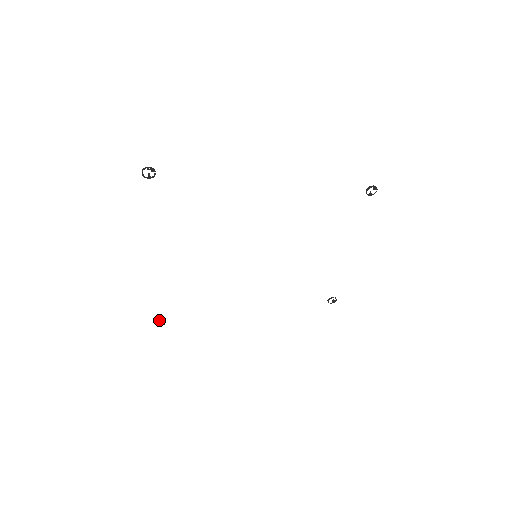
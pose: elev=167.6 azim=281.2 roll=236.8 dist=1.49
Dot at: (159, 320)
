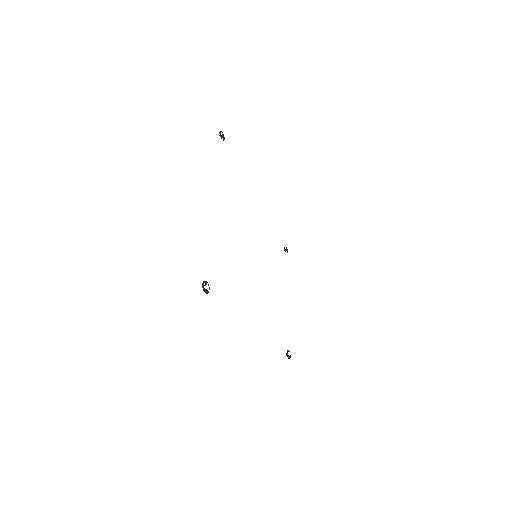
Dot at: (205, 283)
